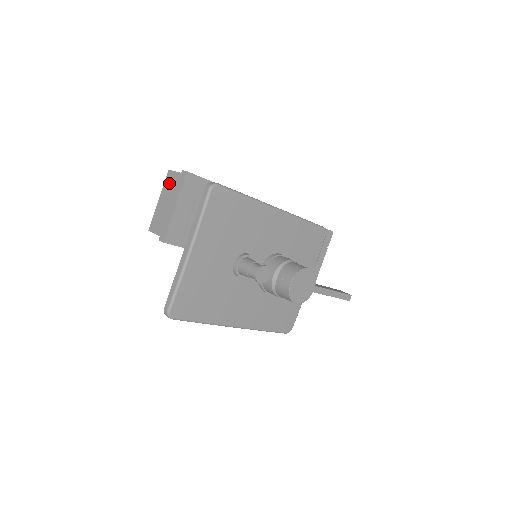
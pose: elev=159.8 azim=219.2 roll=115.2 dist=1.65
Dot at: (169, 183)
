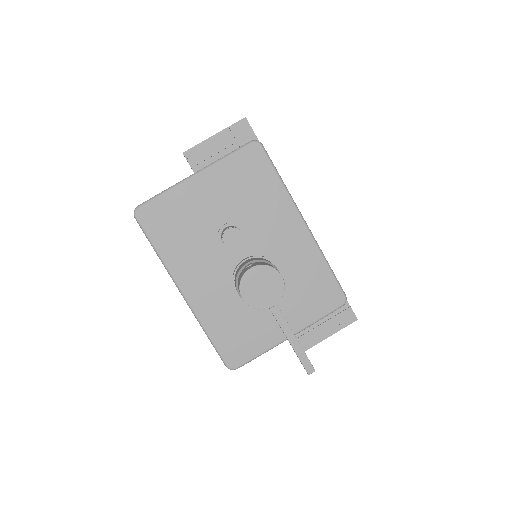
Dot at: occluded
